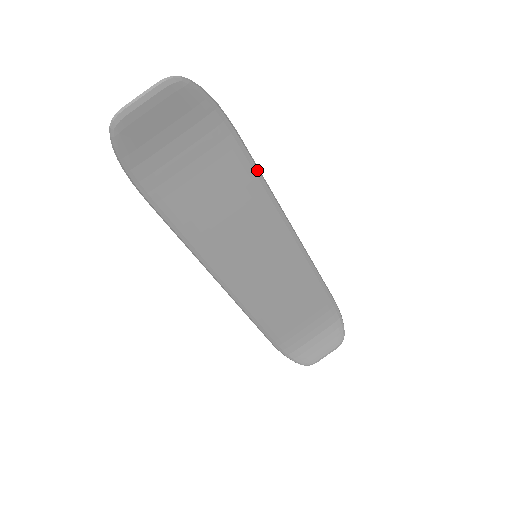
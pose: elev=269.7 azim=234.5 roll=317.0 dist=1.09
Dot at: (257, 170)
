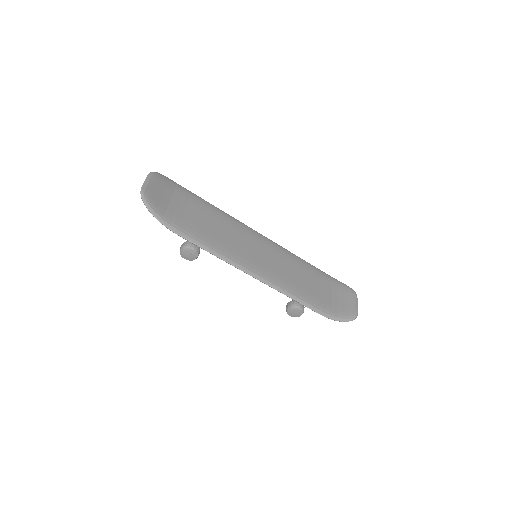
Dot at: (215, 207)
